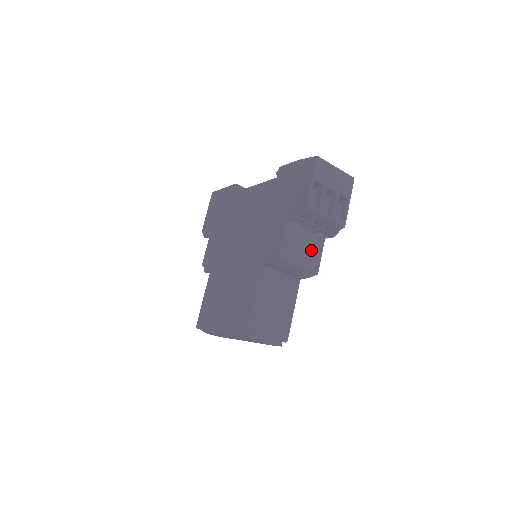
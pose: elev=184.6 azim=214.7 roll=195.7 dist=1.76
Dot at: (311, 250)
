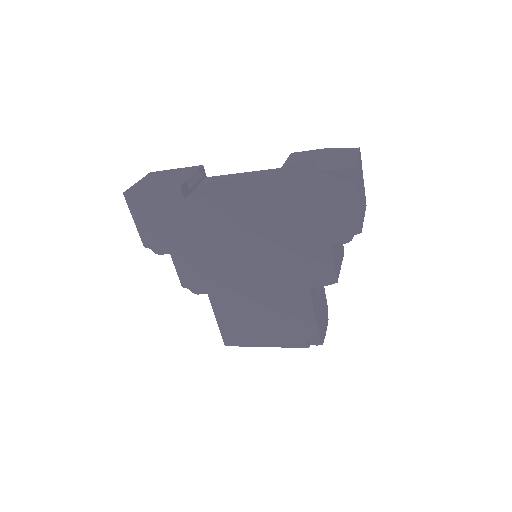
Dot at: occluded
